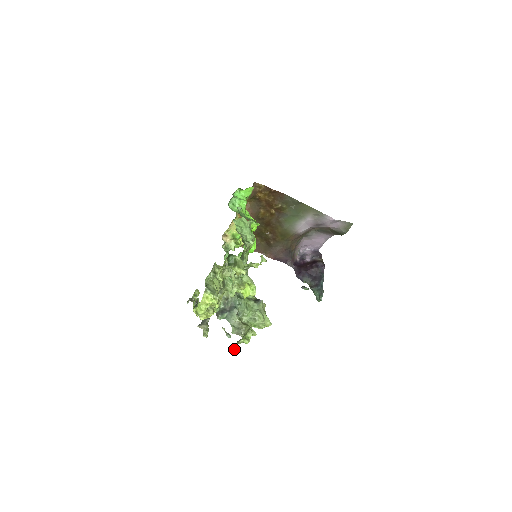
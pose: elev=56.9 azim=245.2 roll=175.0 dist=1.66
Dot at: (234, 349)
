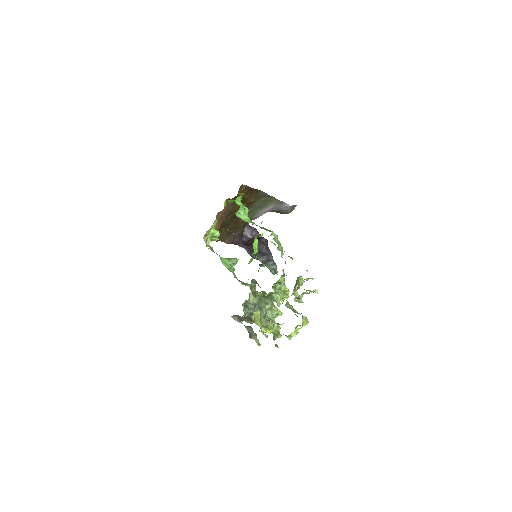
Dot at: (277, 346)
